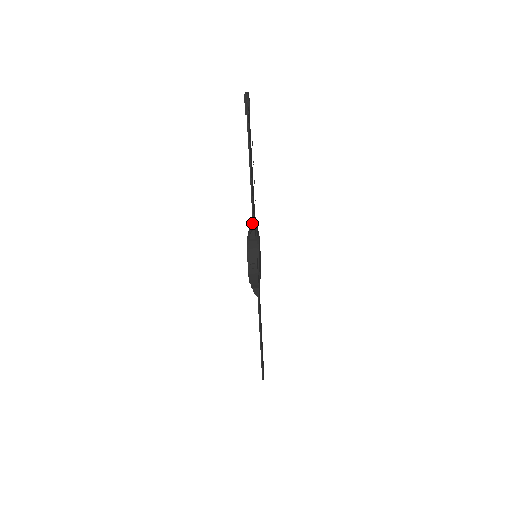
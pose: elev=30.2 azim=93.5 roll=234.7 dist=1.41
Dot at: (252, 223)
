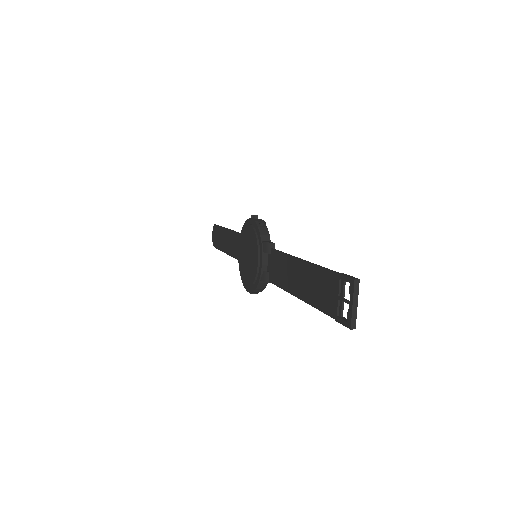
Dot at: (267, 253)
